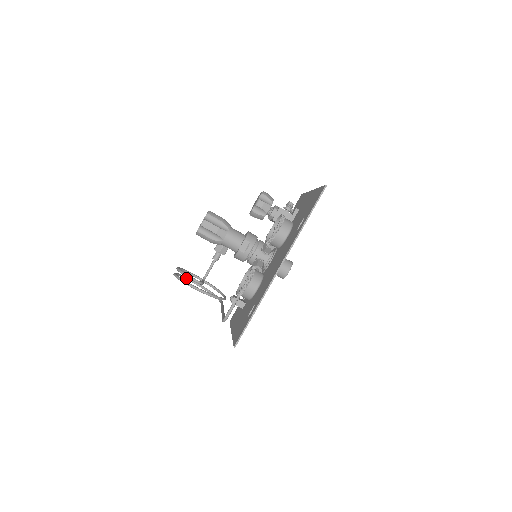
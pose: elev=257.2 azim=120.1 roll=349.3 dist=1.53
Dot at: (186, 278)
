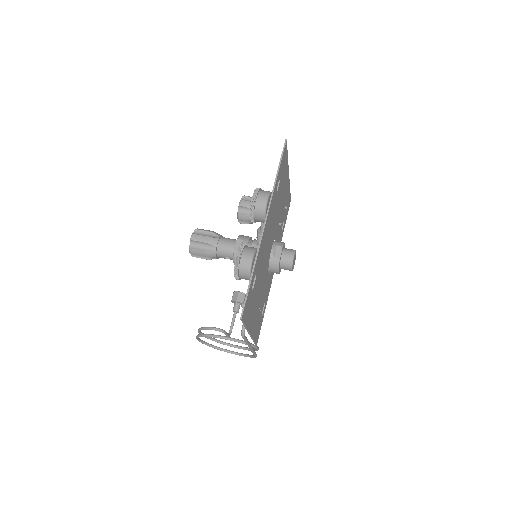
Dot at: (214, 347)
